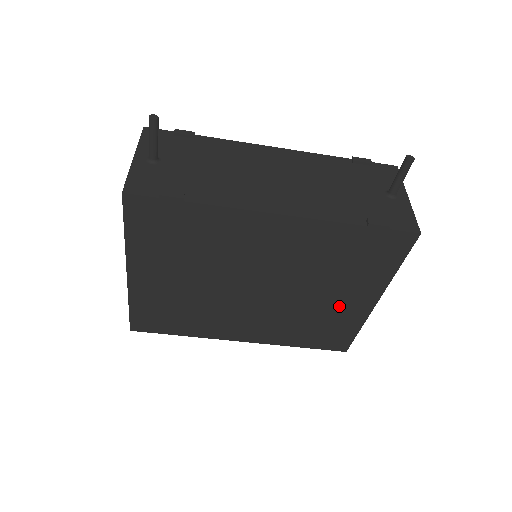
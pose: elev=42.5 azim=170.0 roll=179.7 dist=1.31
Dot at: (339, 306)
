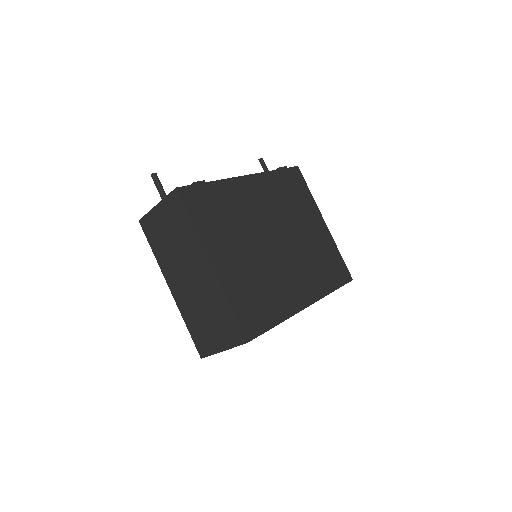
Dot at: (316, 235)
